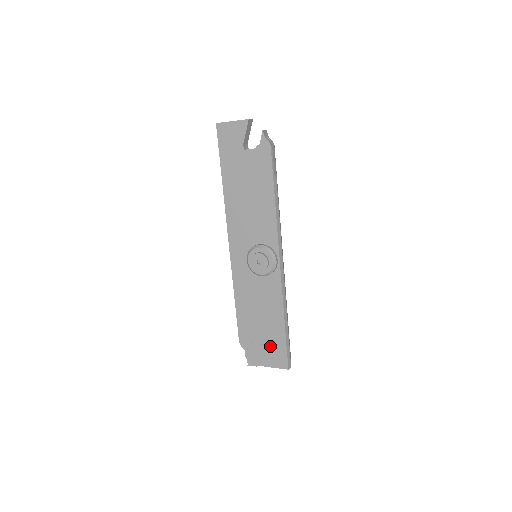
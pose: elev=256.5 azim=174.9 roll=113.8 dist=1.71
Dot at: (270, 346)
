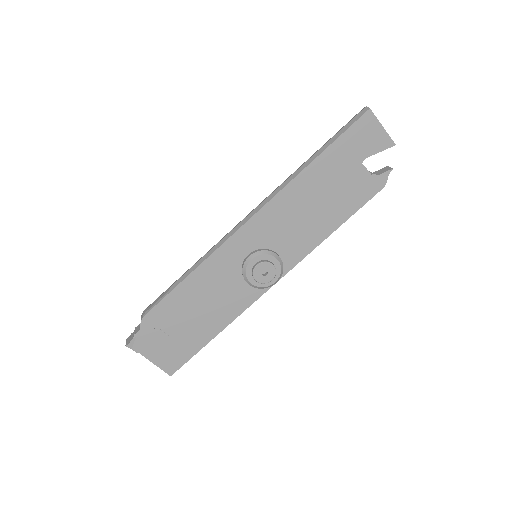
Dot at: (176, 345)
